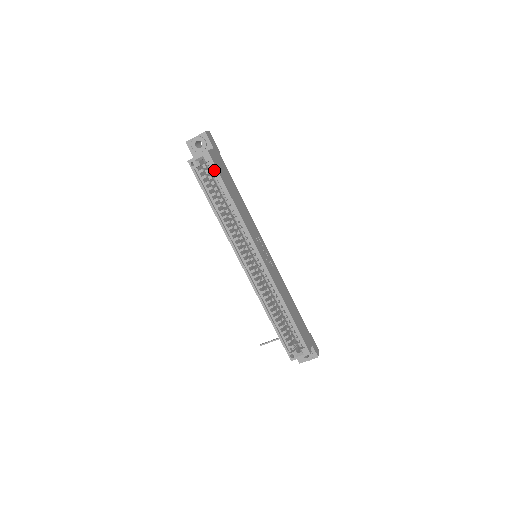
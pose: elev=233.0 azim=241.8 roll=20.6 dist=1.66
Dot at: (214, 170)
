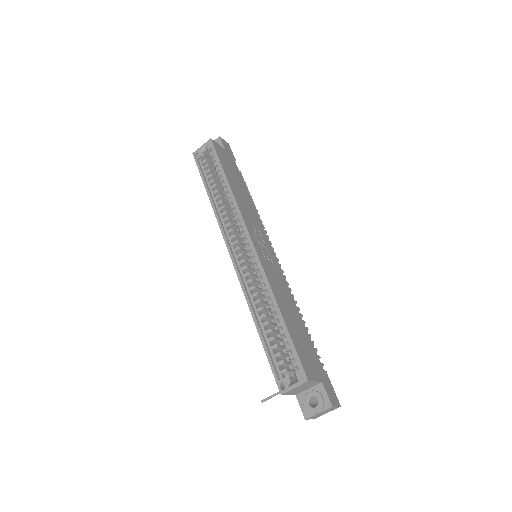
Dot at: (215, 157)
